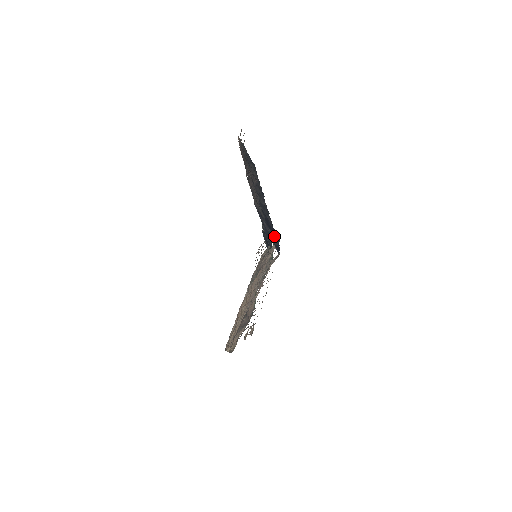
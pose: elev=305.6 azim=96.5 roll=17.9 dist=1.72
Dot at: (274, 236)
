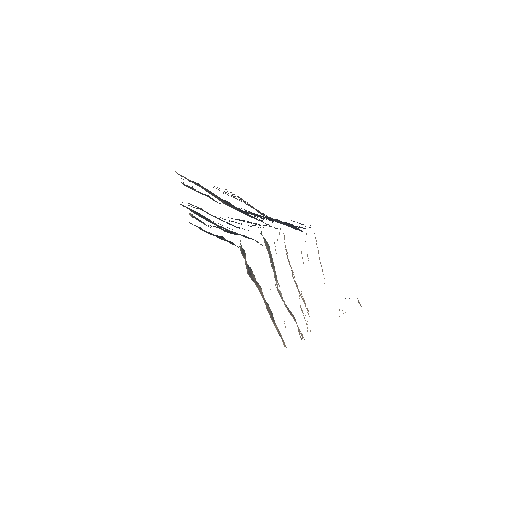
Dot at: (285, 223)
